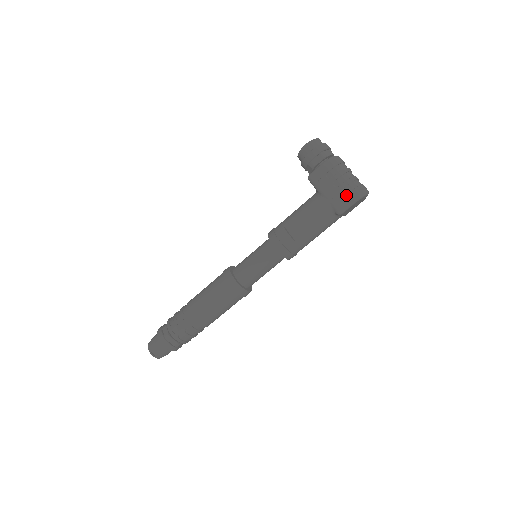
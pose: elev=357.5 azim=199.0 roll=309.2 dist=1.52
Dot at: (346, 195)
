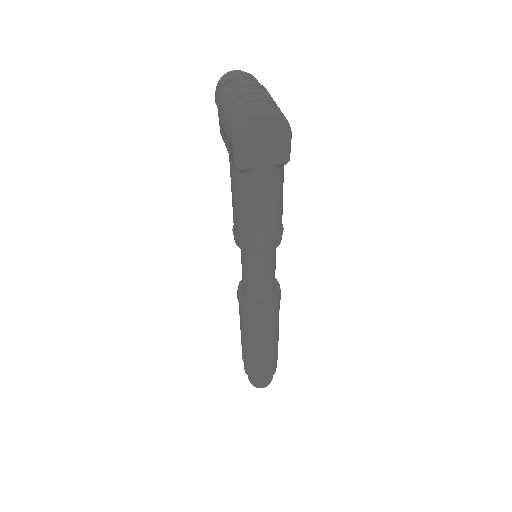
Dot at: (229, 138)
